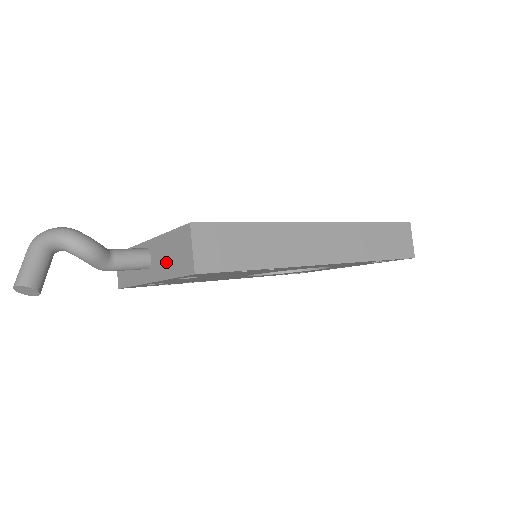
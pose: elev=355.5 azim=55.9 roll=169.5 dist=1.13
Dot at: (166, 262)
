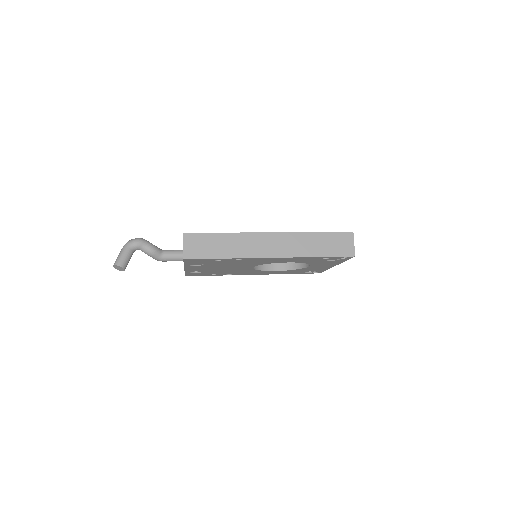
Dot at: occluded
